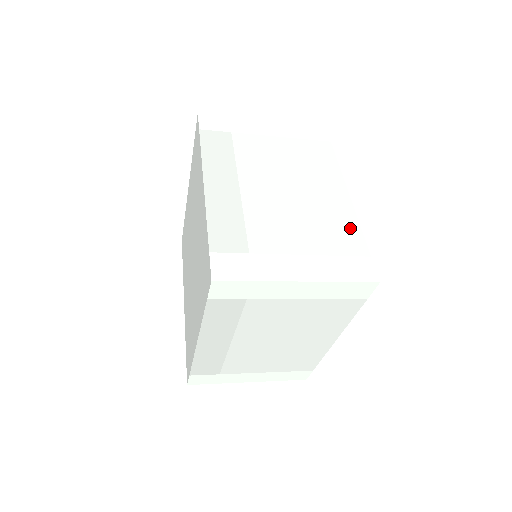
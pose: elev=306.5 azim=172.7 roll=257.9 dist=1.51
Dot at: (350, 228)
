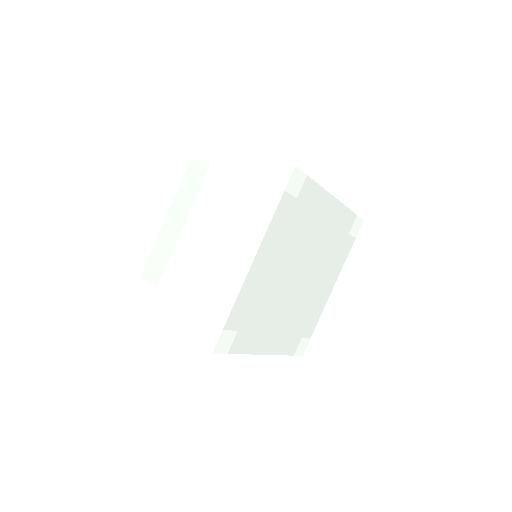
Dot at: (227, 297)
